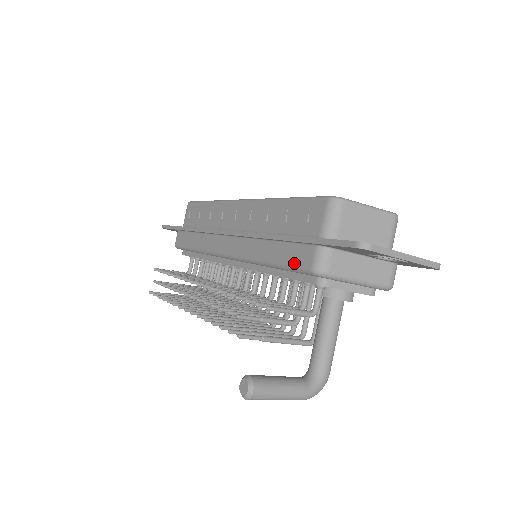
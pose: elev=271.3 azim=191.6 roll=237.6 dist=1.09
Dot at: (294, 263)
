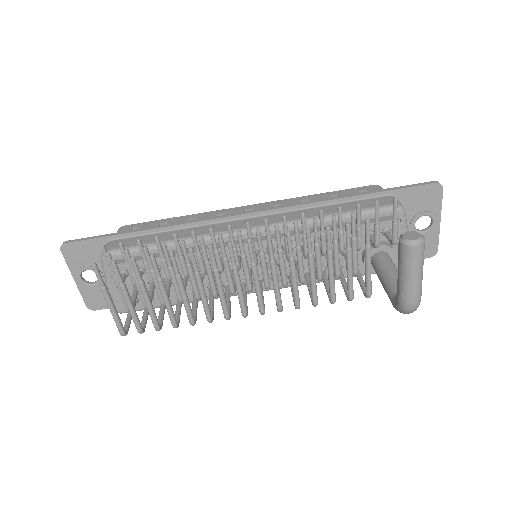
Dot at: (371, 206)
